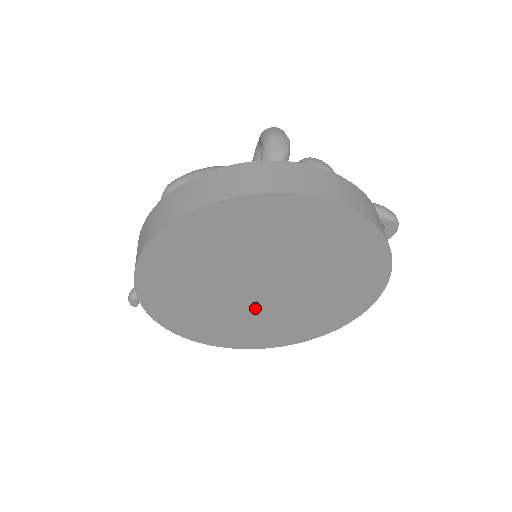
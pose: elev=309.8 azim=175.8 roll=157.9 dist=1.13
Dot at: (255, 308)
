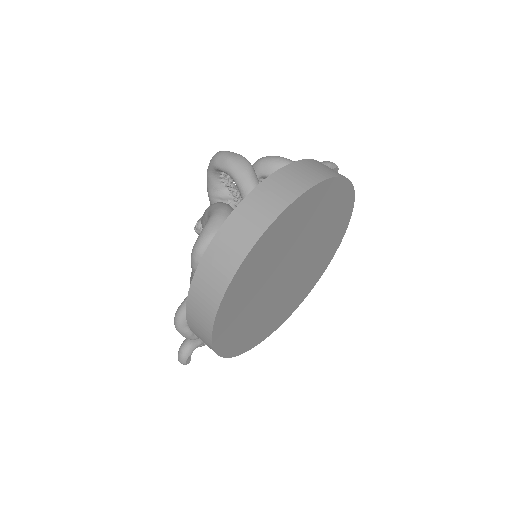
Dot at: (284, 292)
